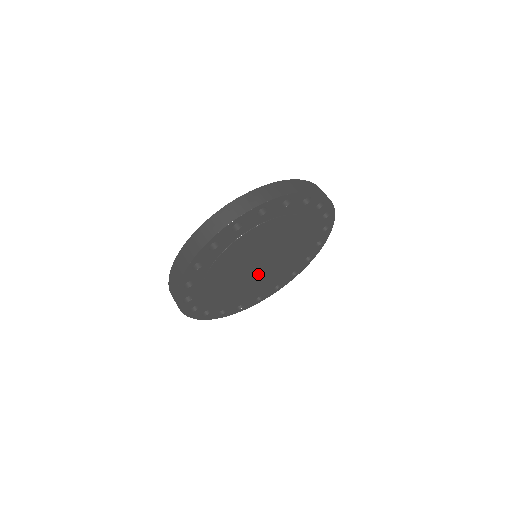
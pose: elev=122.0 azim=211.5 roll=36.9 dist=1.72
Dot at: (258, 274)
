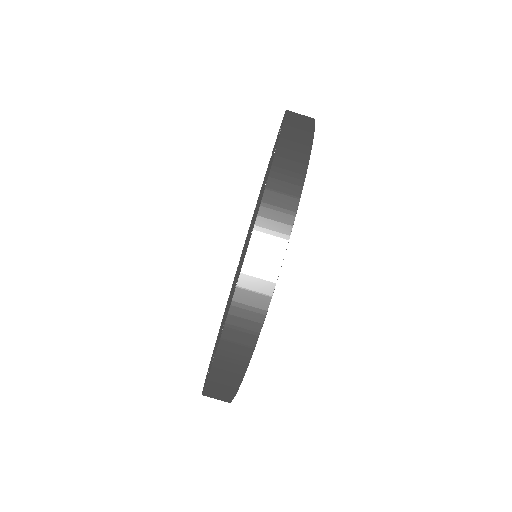
Dot at: occluded
